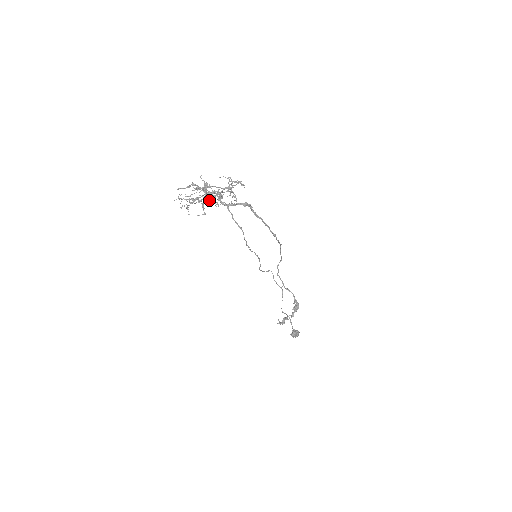
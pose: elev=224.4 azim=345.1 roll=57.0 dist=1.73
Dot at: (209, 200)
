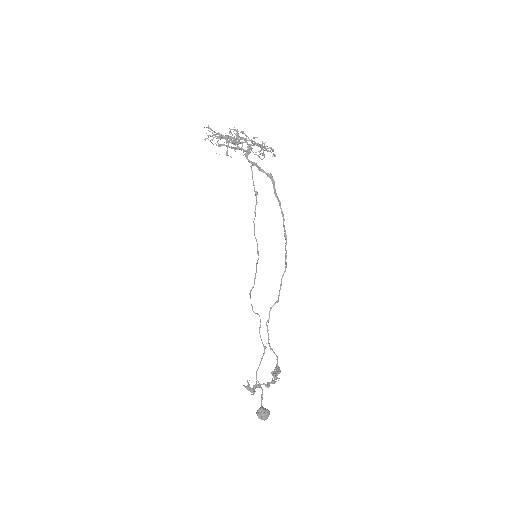
Dot at: (238, 139)
